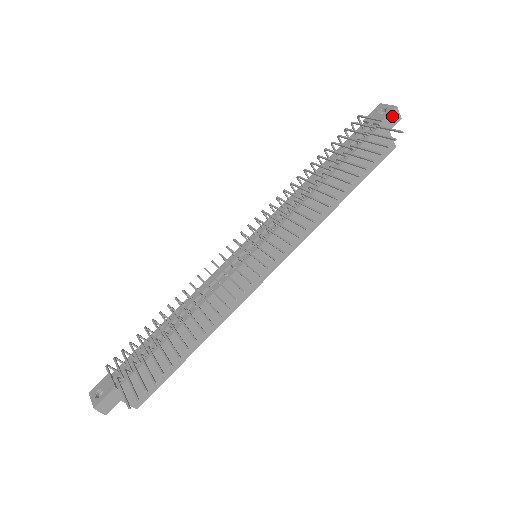
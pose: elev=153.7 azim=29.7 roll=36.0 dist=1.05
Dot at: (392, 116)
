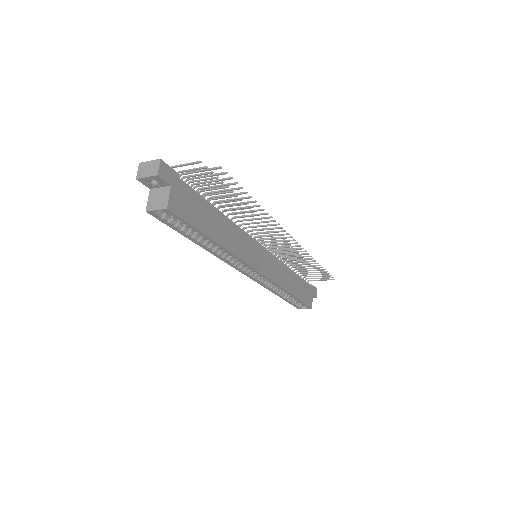
Dot at: (315, 290)
